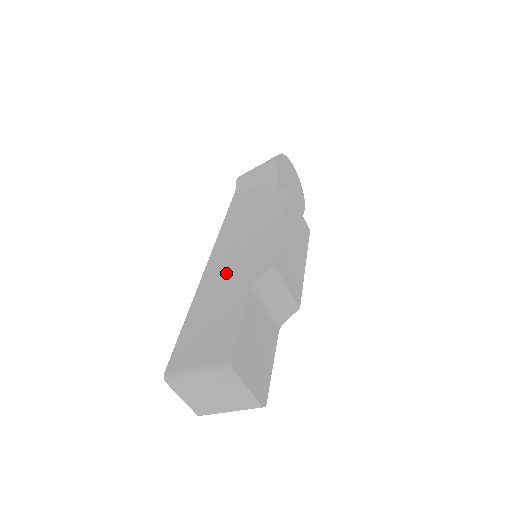
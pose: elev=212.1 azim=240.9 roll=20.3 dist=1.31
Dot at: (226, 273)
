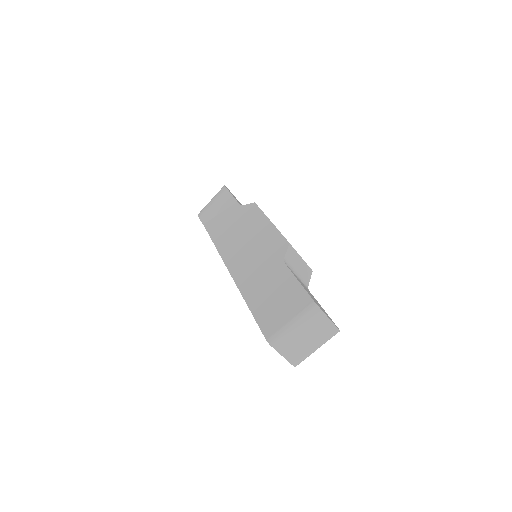
Dot at: (254, 267)
